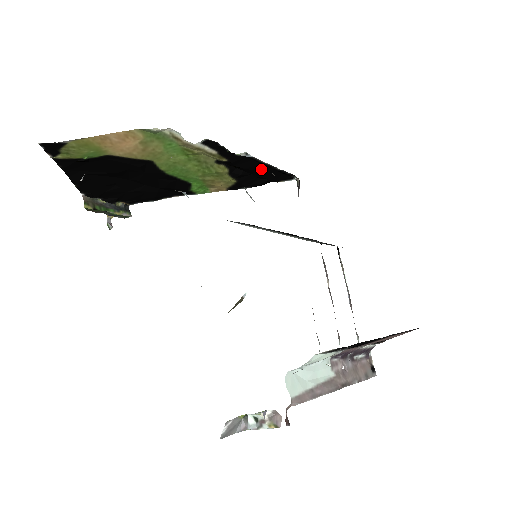
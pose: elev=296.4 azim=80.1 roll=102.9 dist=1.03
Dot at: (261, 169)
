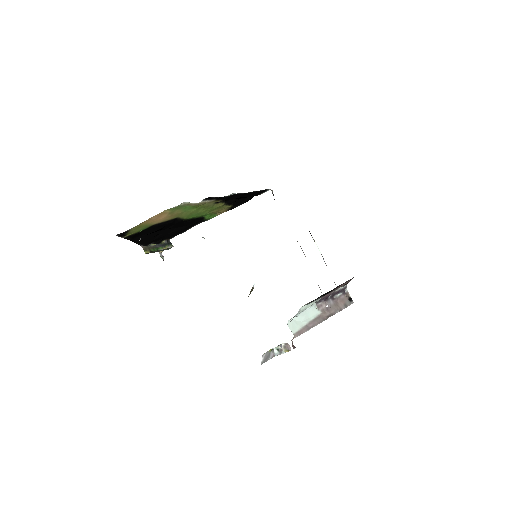
Dot at: (245, 195)
